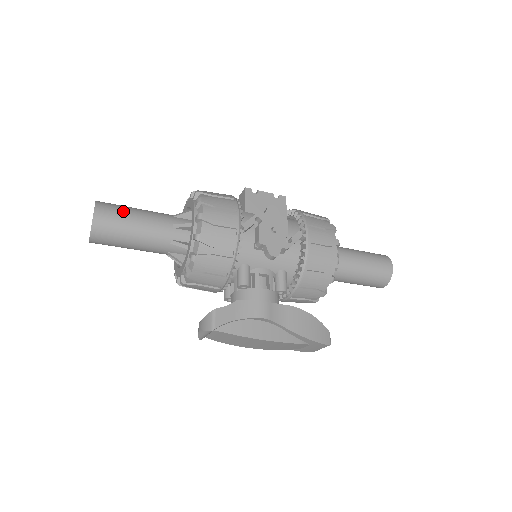
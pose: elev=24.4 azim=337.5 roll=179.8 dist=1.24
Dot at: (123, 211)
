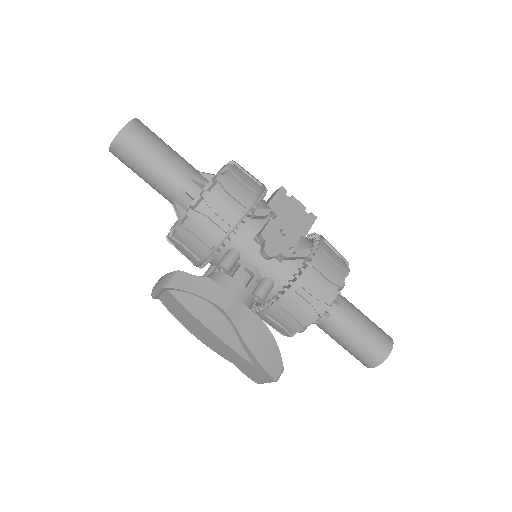
Dot at: (154, 138)
